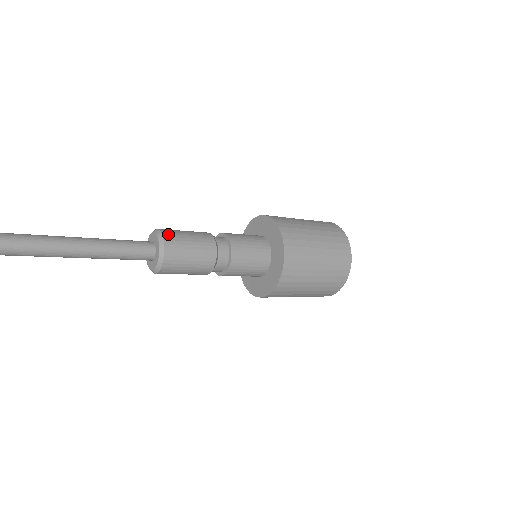
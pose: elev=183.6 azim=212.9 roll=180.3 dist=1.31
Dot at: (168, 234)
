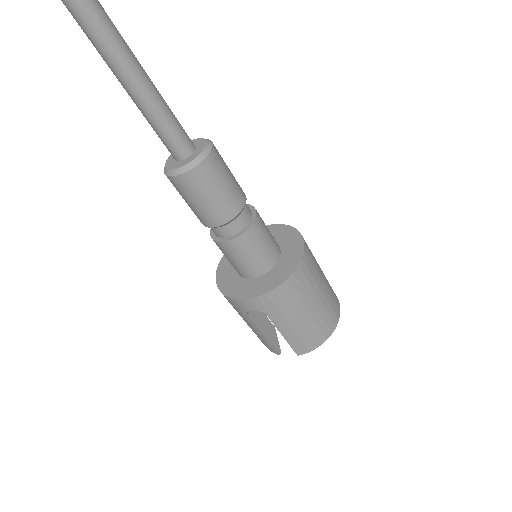
Dot at: occluded
